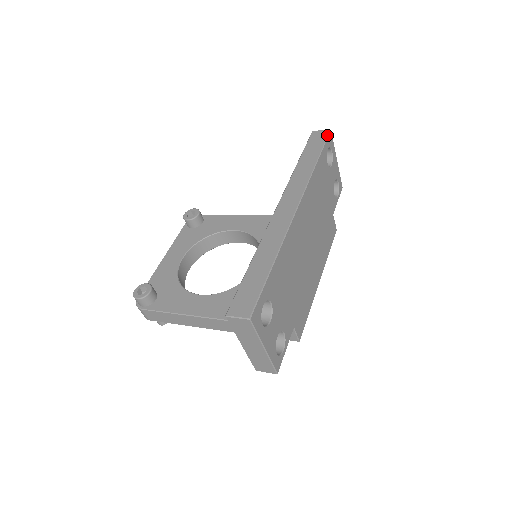
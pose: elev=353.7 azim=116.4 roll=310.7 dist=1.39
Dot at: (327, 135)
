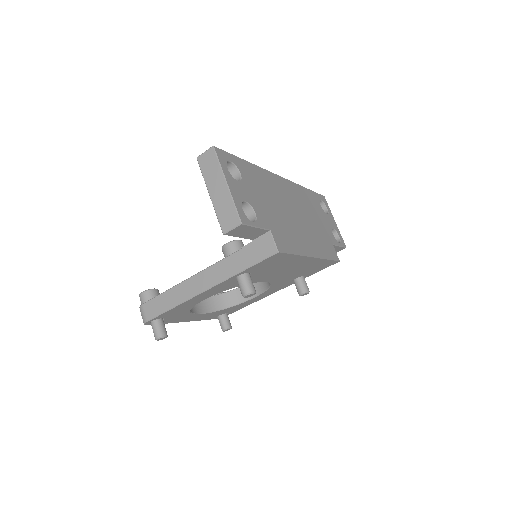
Dot at: (320, 195)
